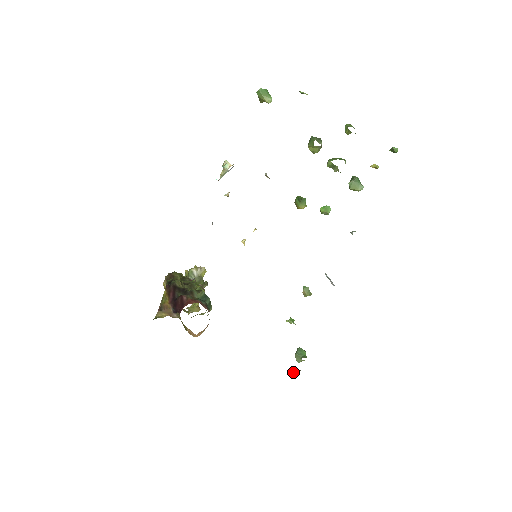
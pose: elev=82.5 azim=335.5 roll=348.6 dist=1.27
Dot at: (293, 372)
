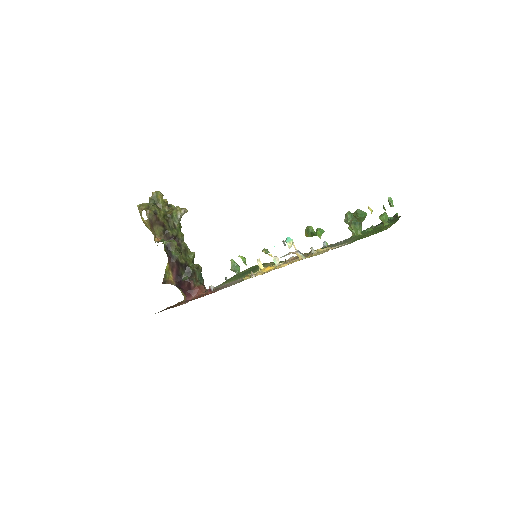
Dot at: (227, 279)
